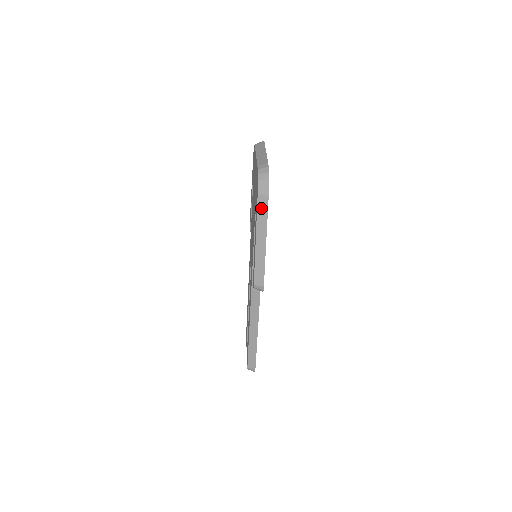
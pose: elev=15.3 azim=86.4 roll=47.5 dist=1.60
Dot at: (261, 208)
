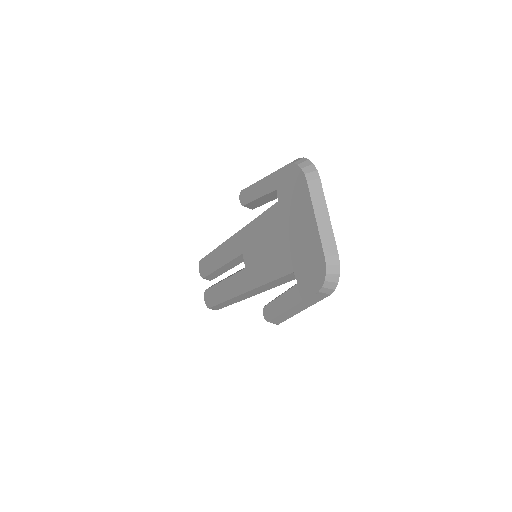
Dot at: (315, 298)
